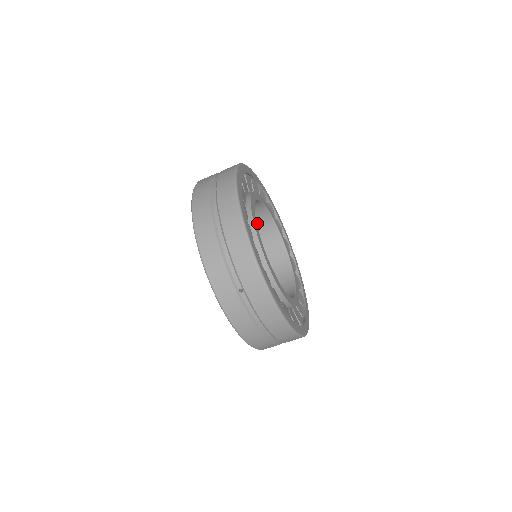
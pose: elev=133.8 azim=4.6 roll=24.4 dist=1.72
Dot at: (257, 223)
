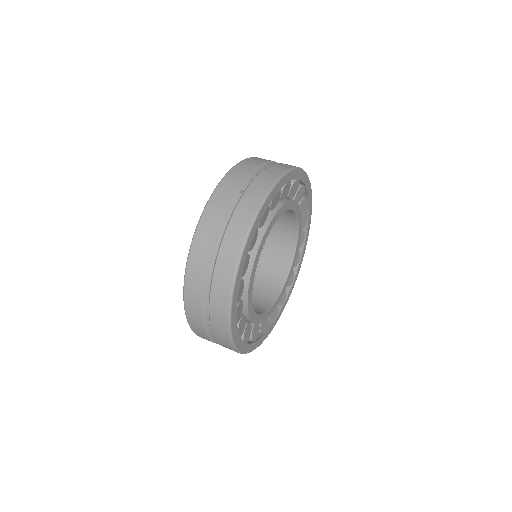
Dot at: (274, 267)
